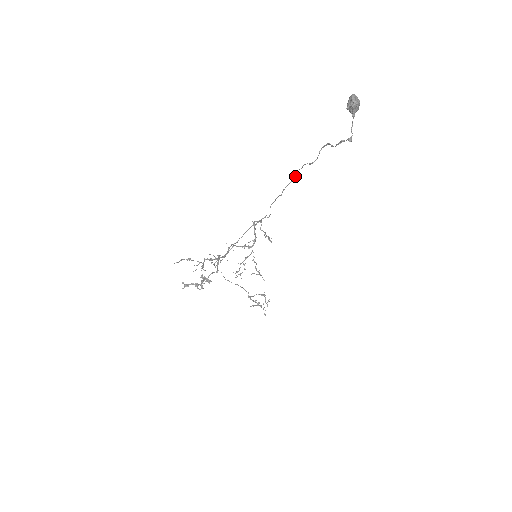
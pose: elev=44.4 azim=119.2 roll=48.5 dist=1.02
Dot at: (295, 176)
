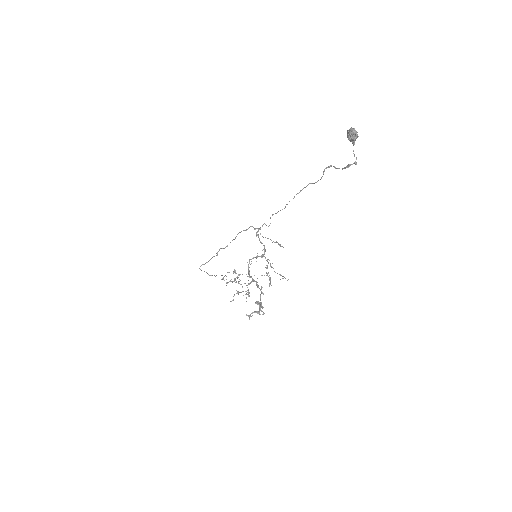
Dot at: (298, 193)
